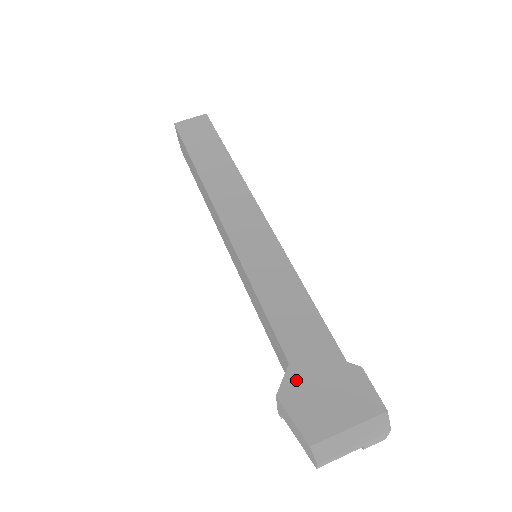
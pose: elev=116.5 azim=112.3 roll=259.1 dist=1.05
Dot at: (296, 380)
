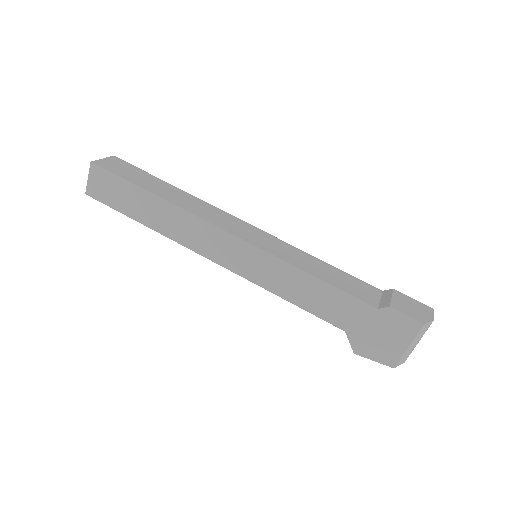
Dot at: (357, 339)
